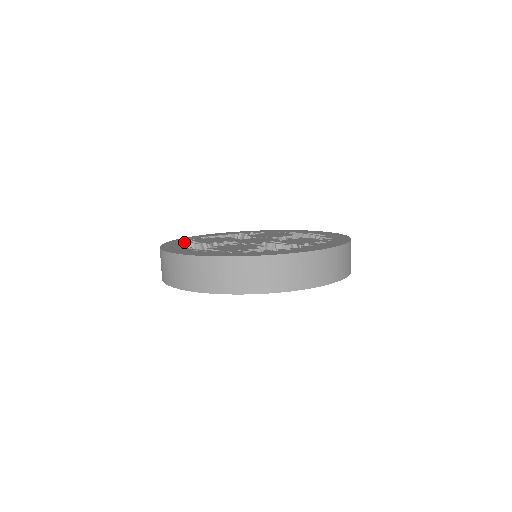
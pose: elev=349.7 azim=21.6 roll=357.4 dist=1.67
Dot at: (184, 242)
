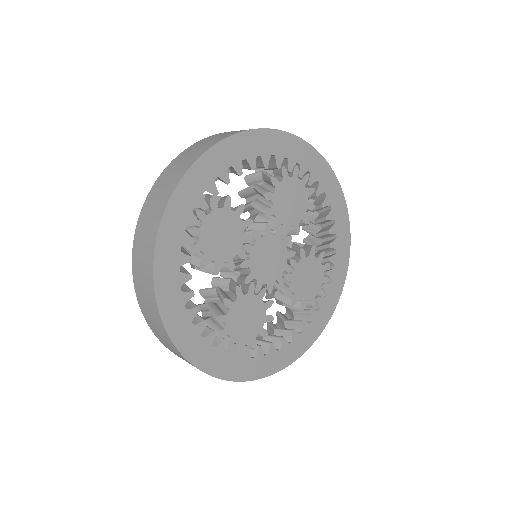
Dot at: occluded
